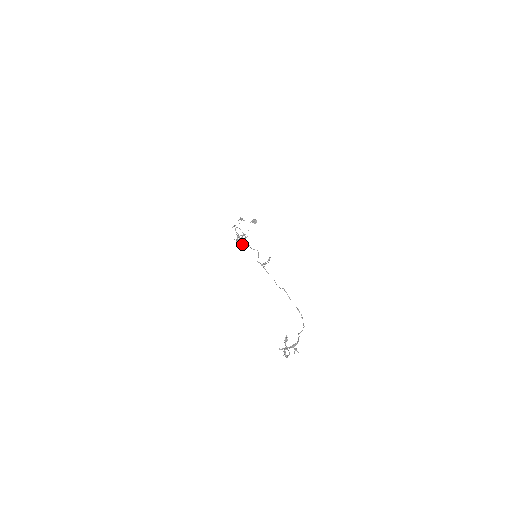
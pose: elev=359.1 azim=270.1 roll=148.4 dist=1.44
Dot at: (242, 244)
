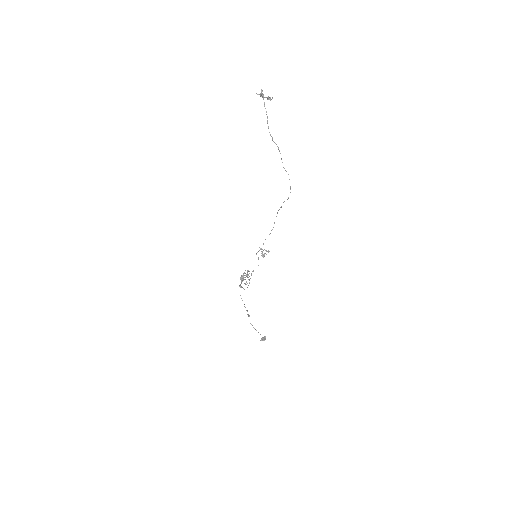
Dot at: (245, 277)
